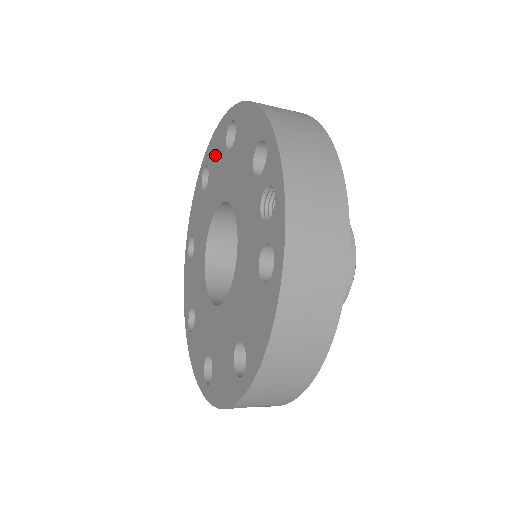
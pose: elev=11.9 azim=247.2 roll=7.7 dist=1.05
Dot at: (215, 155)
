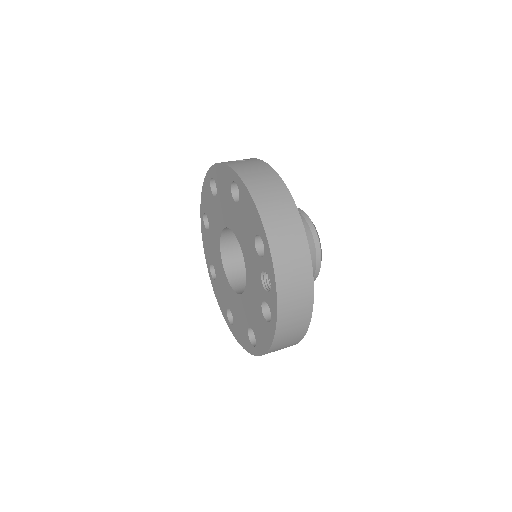
Dot at: (222, 185)
